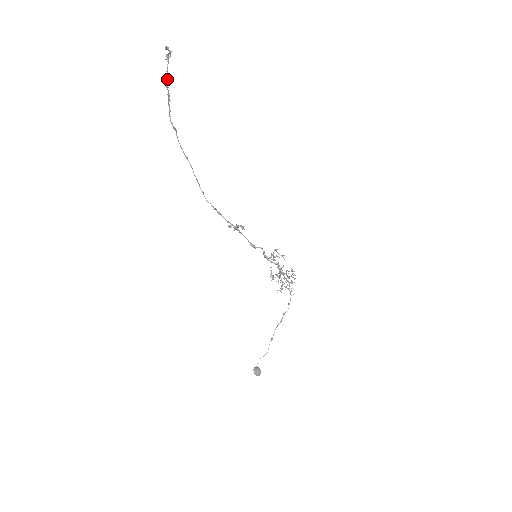
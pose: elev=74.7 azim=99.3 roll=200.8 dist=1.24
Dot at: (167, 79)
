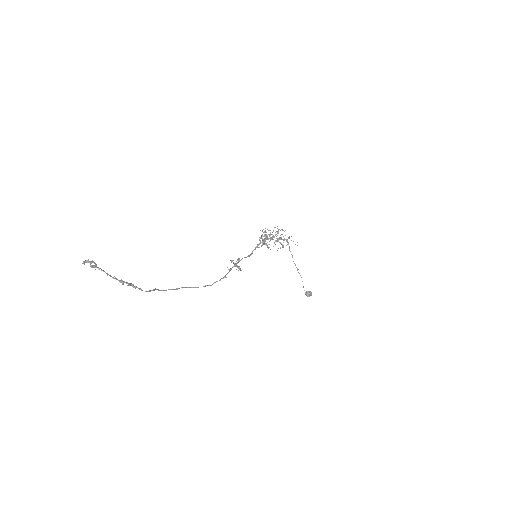
Dot at: (114, 278)
